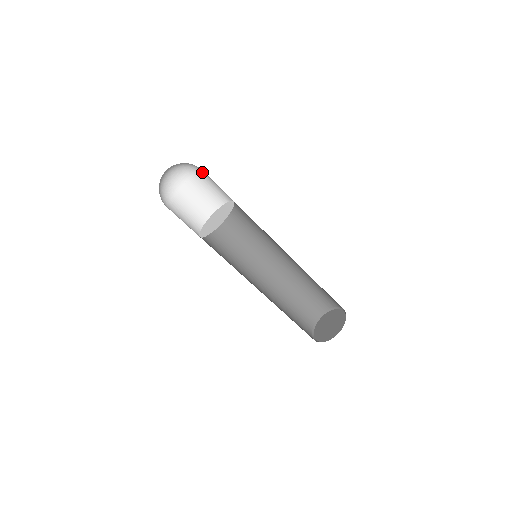
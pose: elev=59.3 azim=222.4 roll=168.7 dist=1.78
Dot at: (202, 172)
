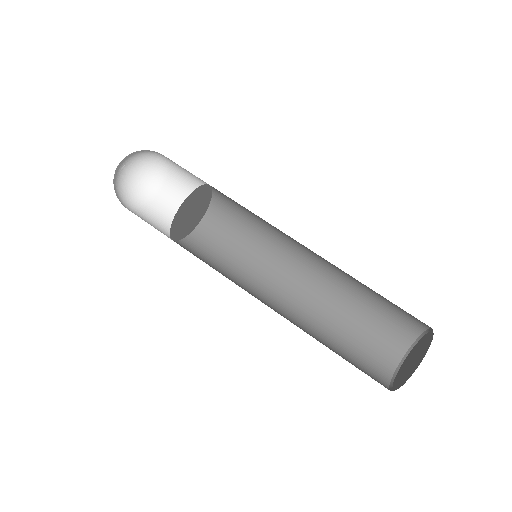
Dot at: (160, 195)
